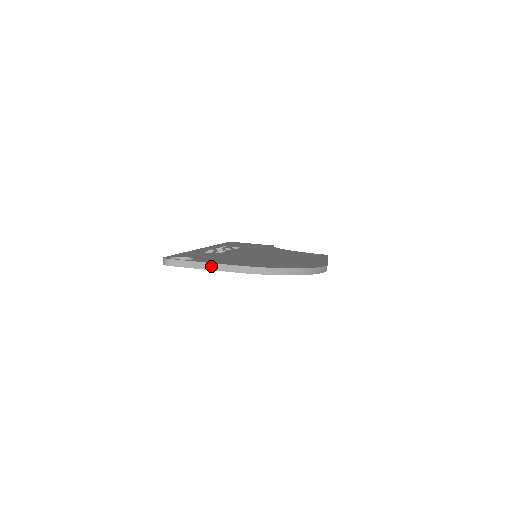
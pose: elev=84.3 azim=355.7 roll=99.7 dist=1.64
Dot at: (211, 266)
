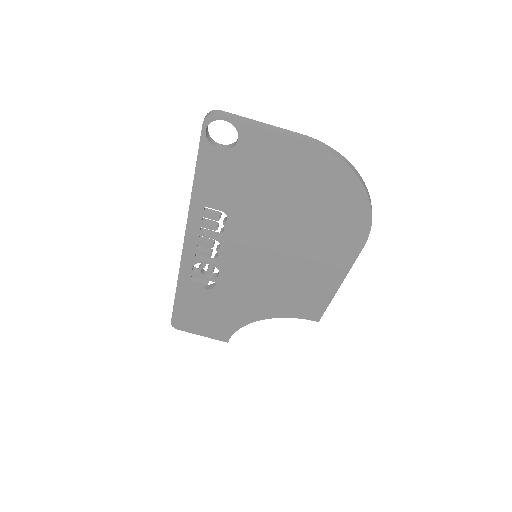
Dot at: (272, 127)
